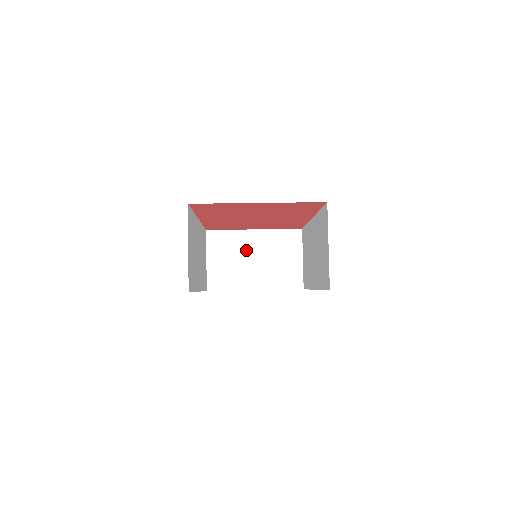
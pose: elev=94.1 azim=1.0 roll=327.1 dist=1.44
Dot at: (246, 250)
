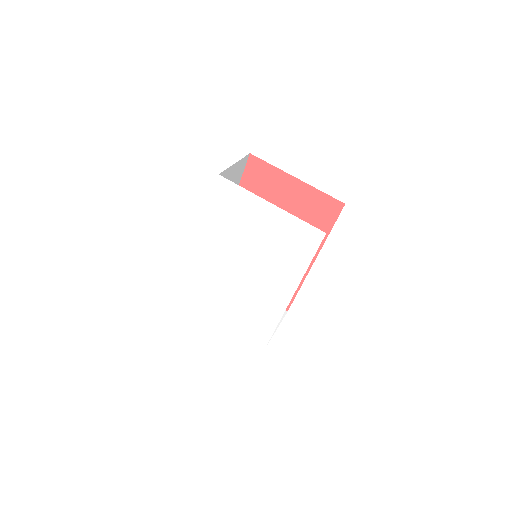
Dot at: occluded
